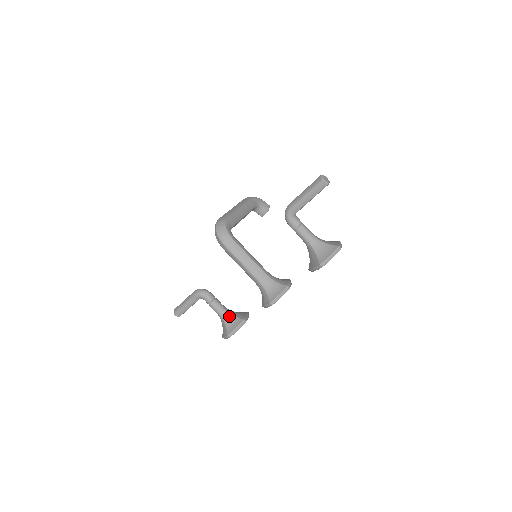
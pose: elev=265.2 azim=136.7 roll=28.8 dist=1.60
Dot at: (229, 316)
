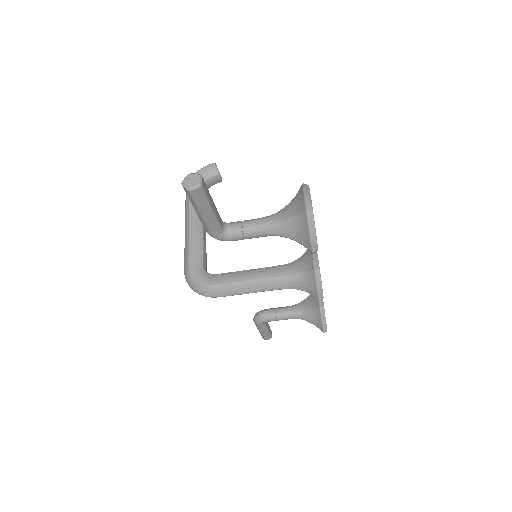
Dot at: (304, 314)
